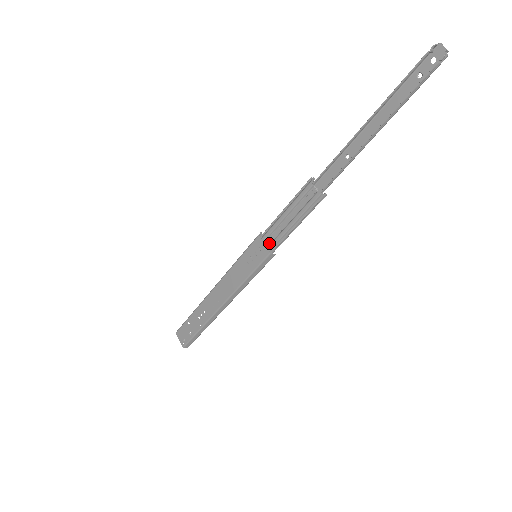
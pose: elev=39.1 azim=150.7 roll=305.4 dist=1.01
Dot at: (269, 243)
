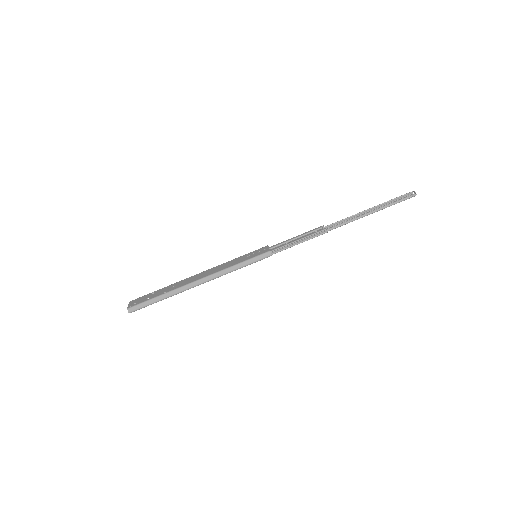
Dot at: (272, 250)
